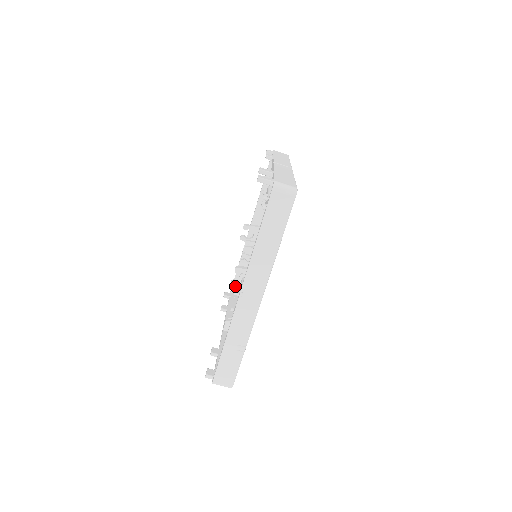
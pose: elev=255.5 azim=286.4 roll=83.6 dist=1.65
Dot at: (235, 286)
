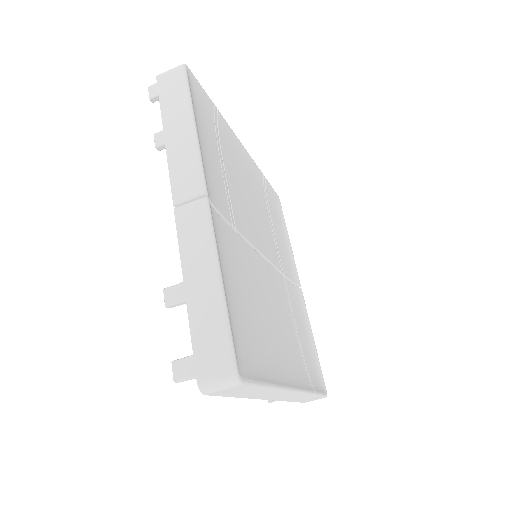
Dot at: occluded
